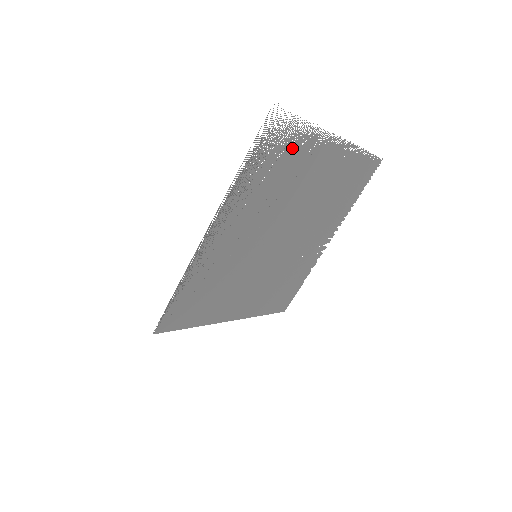
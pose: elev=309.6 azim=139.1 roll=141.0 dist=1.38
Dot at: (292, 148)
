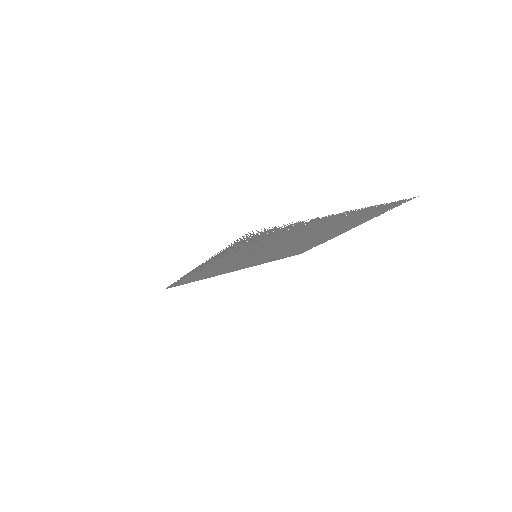
Dot at: (281, 231)
